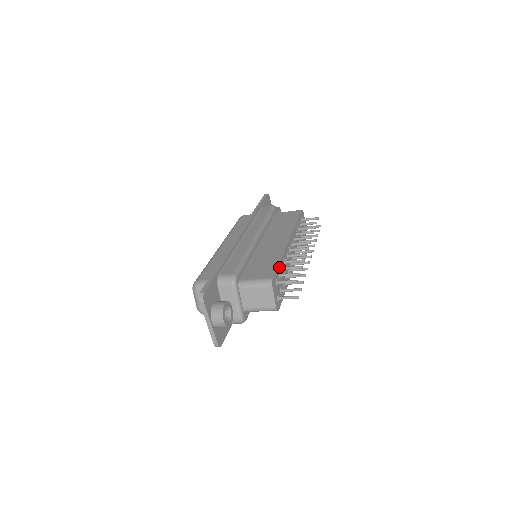
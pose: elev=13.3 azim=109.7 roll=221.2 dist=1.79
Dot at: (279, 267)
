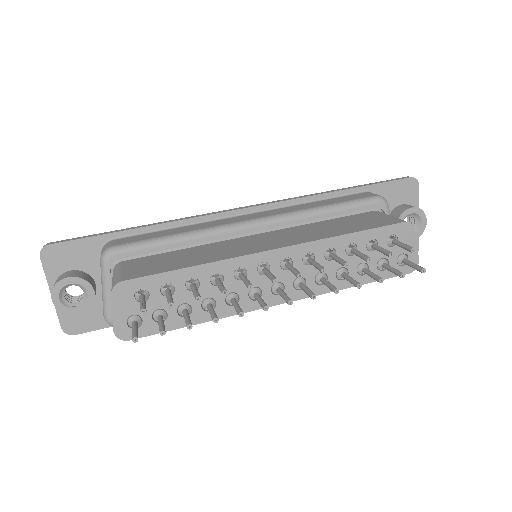
Dot at: (175, 276)
